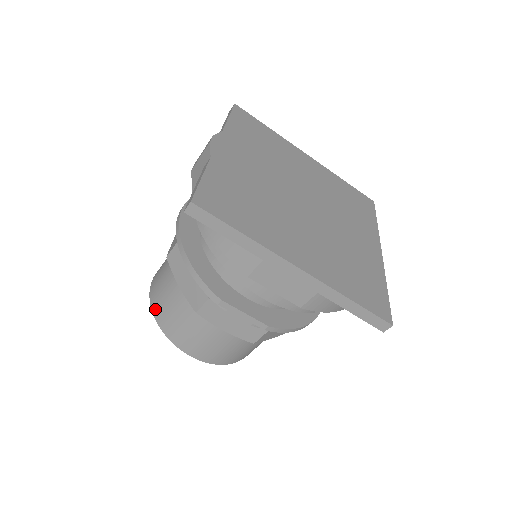
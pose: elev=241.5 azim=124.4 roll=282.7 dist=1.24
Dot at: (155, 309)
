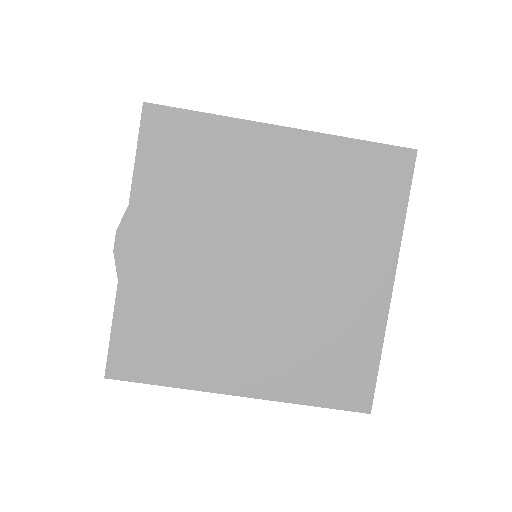
Dot at: occluded
